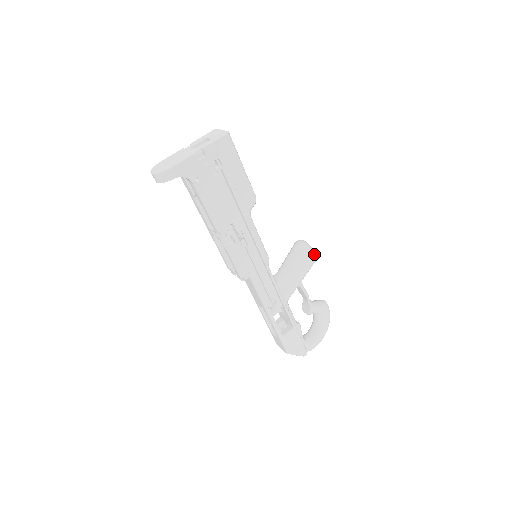
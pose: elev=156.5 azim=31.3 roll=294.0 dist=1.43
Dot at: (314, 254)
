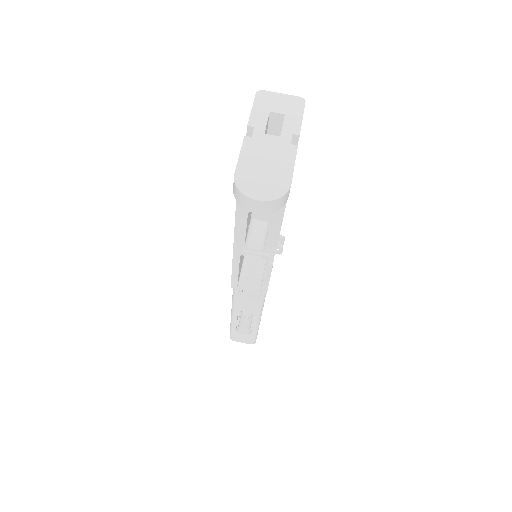
Dot at: occluded
